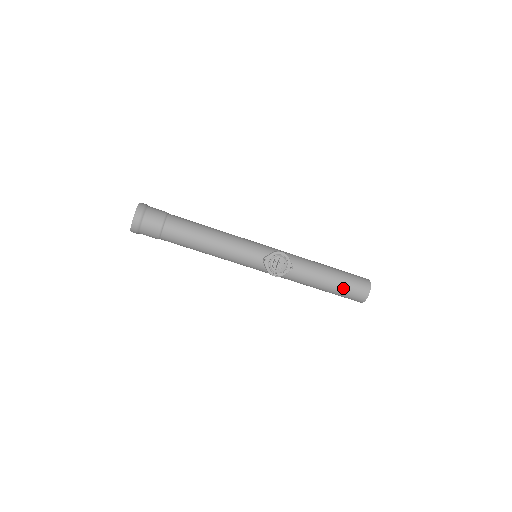
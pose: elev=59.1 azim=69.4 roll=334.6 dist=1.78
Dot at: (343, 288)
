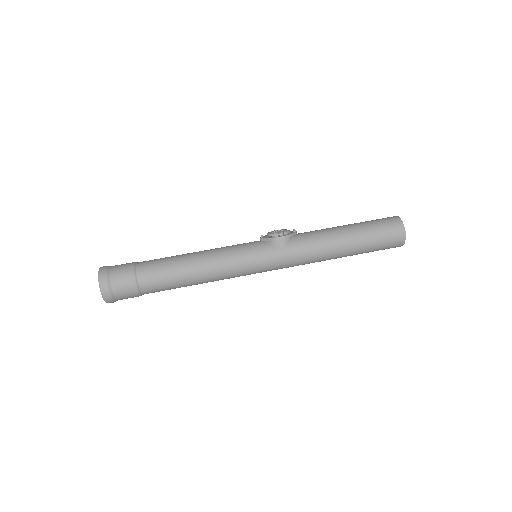
Dot at: (366, 223)
